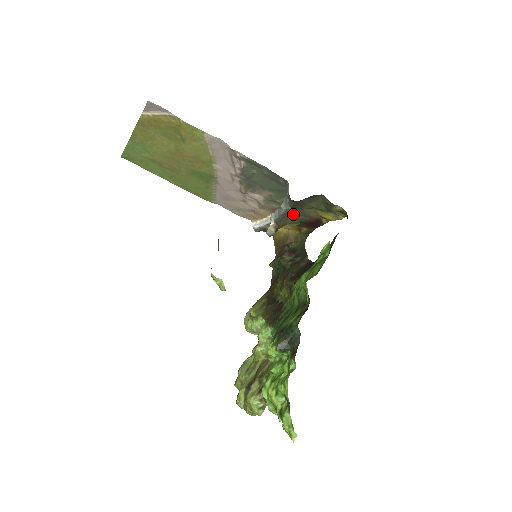
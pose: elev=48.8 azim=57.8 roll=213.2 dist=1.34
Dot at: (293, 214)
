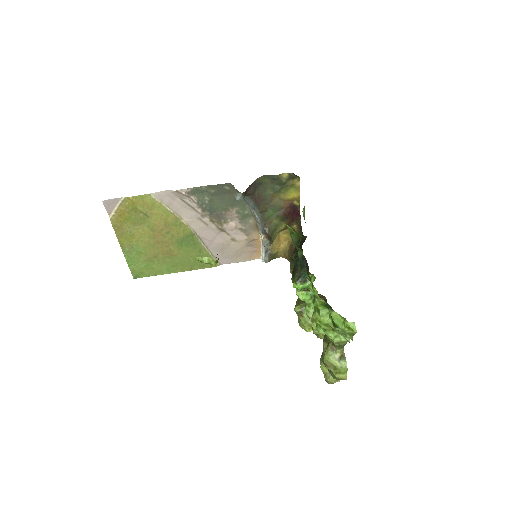
Dot at: (268, 215)
